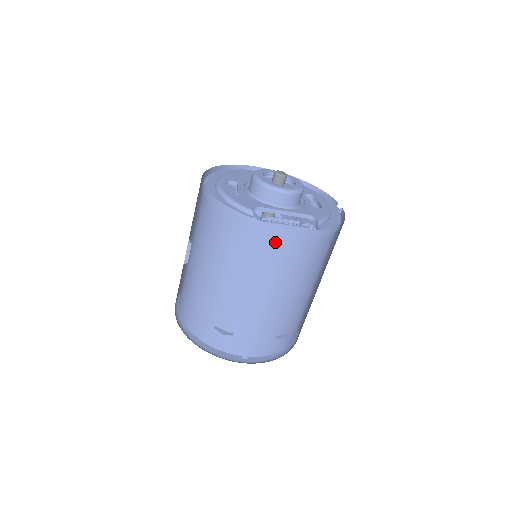
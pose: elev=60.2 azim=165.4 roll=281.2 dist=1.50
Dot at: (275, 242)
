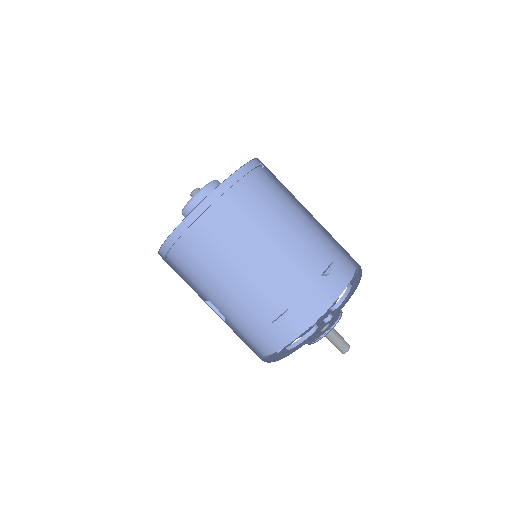
Dot at: (215, 215)
